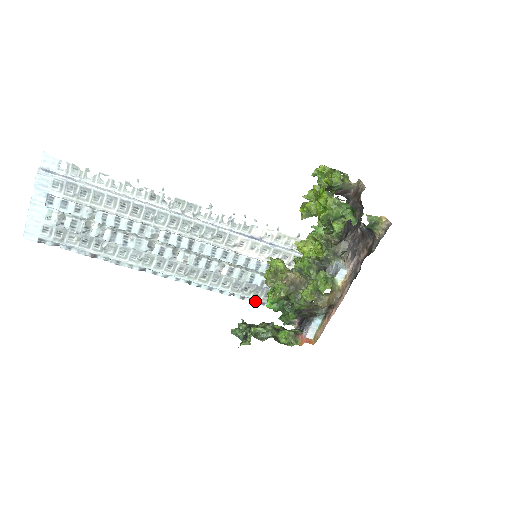
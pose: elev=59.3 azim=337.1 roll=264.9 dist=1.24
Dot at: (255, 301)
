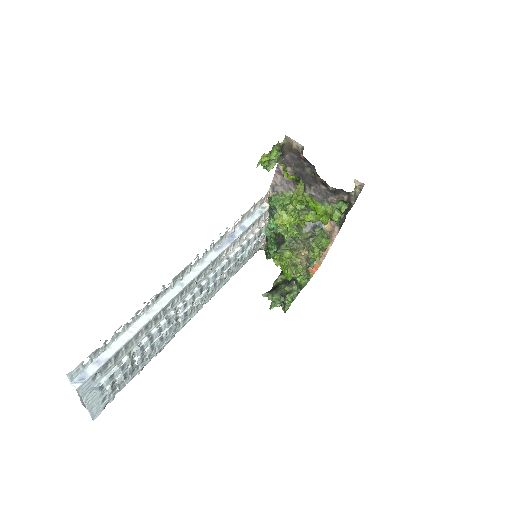
Dot at: (244, 264)
